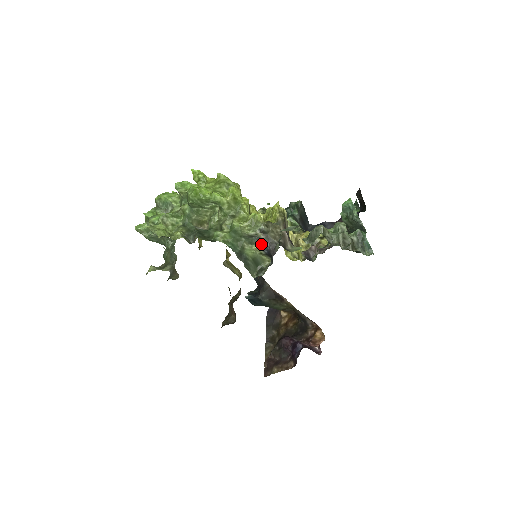
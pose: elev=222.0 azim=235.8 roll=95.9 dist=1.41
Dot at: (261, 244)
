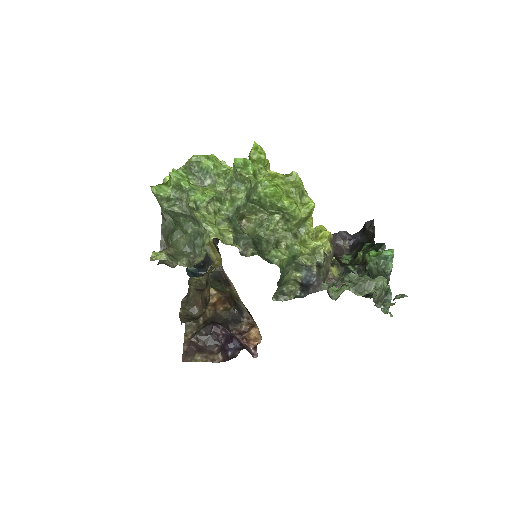
Dot at: (305, 274)
